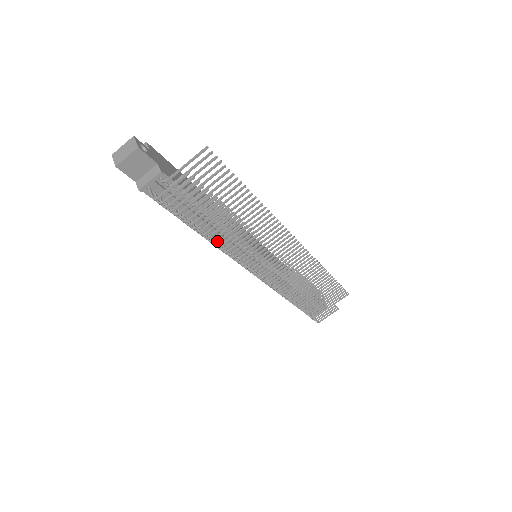
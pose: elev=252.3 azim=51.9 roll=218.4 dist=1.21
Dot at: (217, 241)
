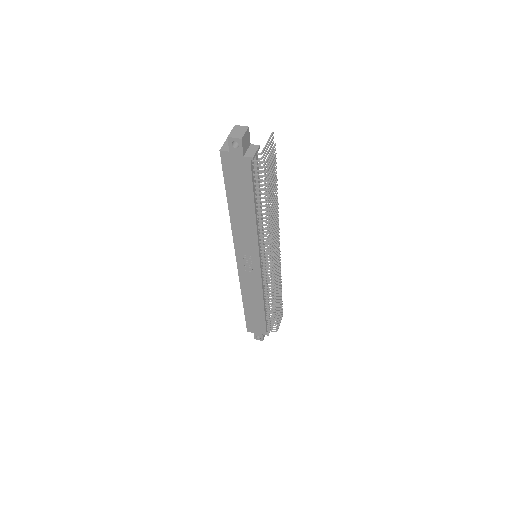
Dot at: (270, 215)
